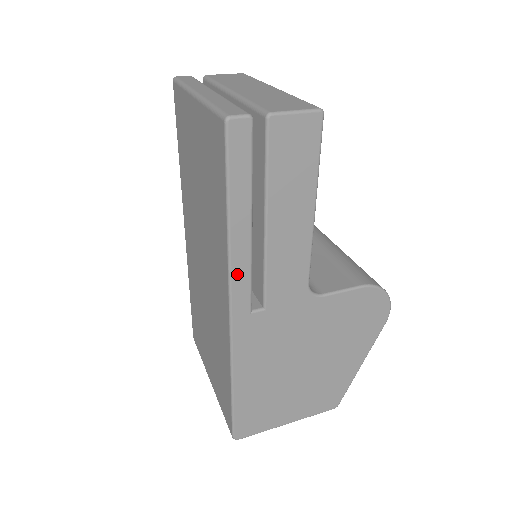
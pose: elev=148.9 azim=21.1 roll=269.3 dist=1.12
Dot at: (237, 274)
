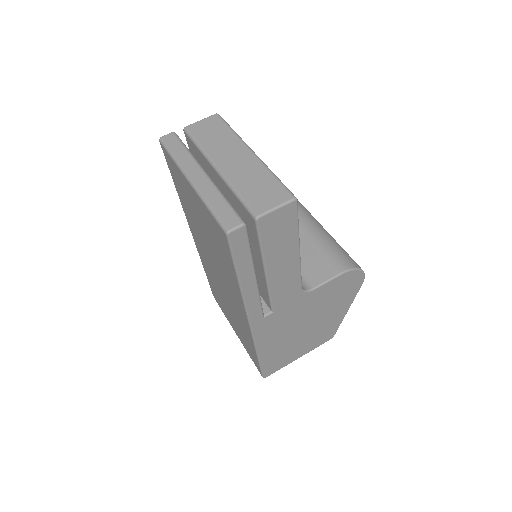
Dot at: (250, 304)
